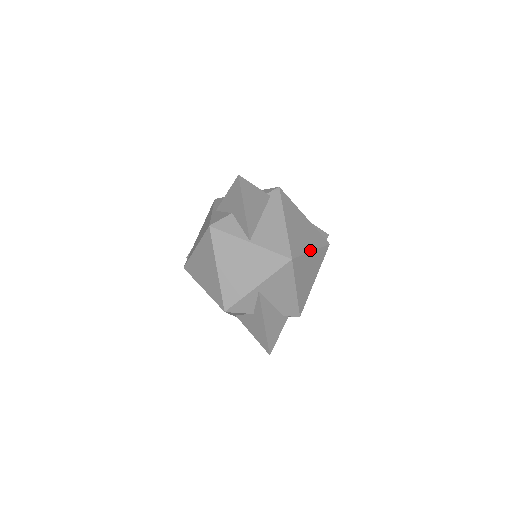
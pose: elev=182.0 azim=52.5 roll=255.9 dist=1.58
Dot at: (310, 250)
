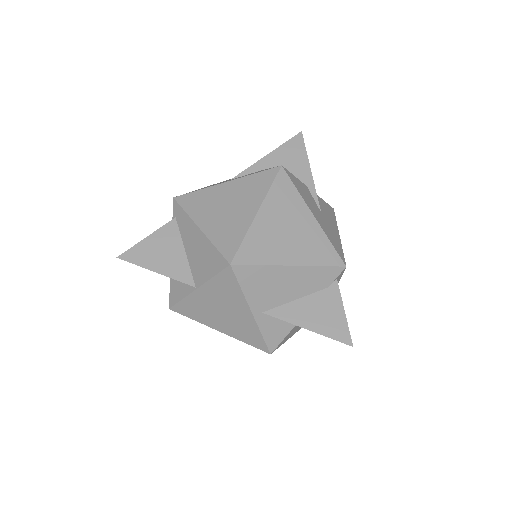
Dot at: (253, 216)
